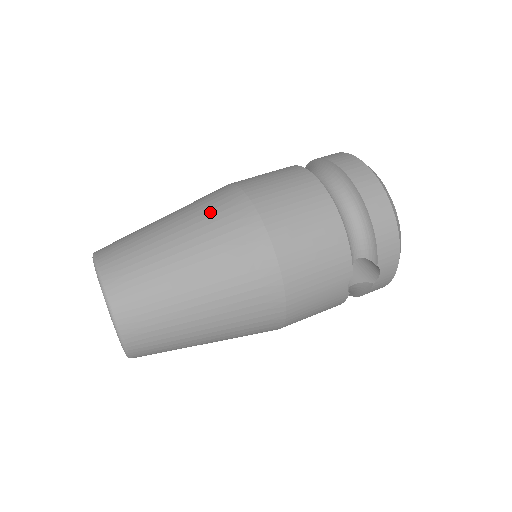
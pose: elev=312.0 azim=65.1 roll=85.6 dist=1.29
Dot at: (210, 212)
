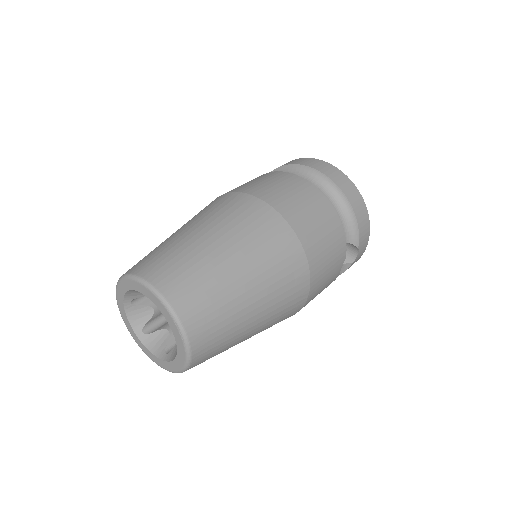
Dot at: (237, 219)
